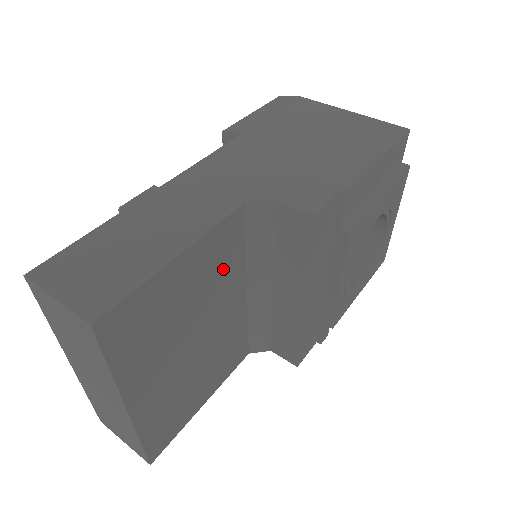
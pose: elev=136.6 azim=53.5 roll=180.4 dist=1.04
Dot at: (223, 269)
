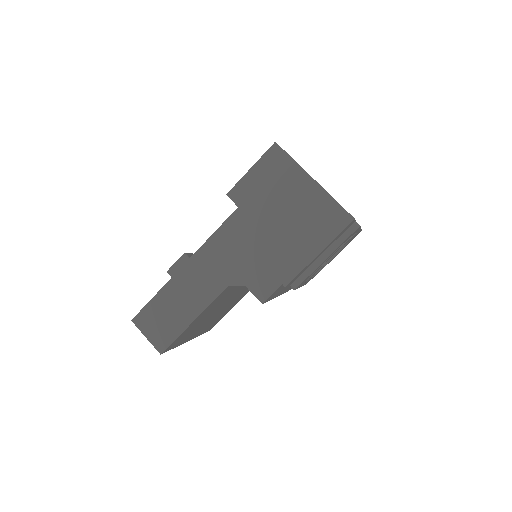
Dot at: (225, 297)
